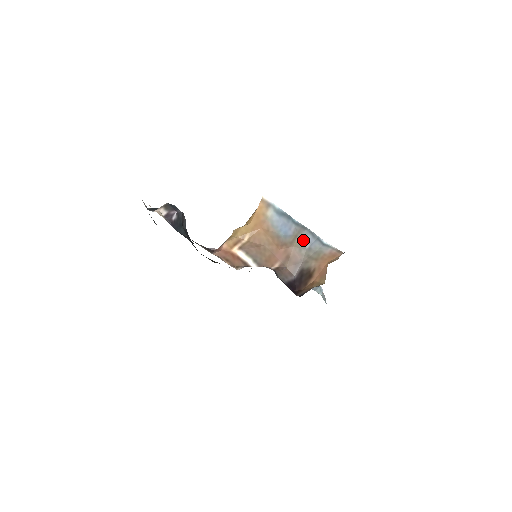
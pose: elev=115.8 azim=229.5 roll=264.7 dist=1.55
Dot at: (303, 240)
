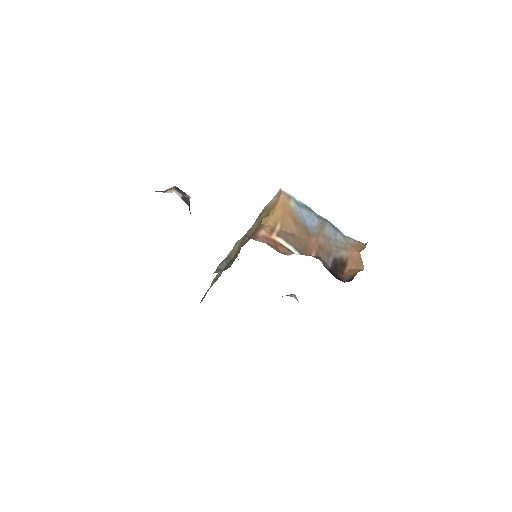
Dot at: (328, 231)
